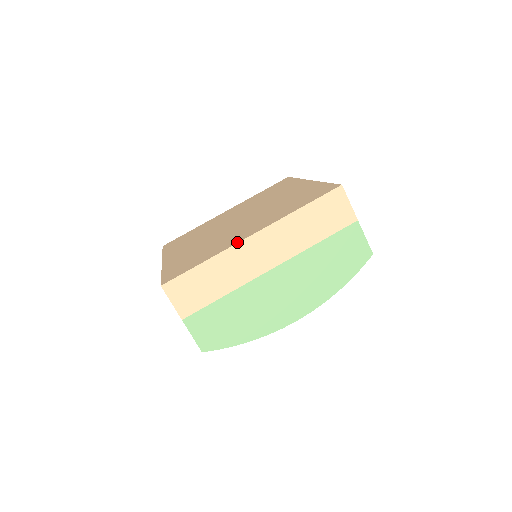
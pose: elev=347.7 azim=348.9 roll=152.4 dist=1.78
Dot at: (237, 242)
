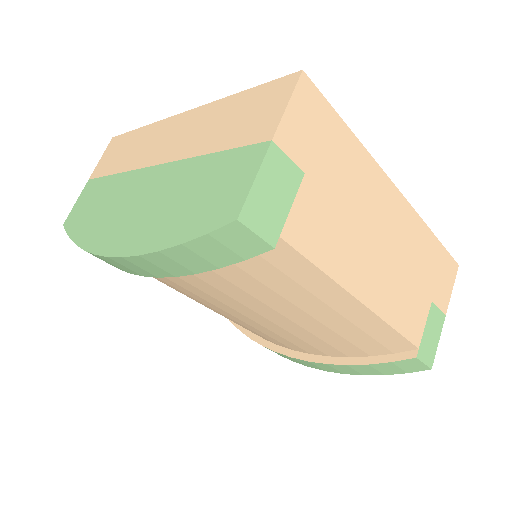
Dot at: occluded
